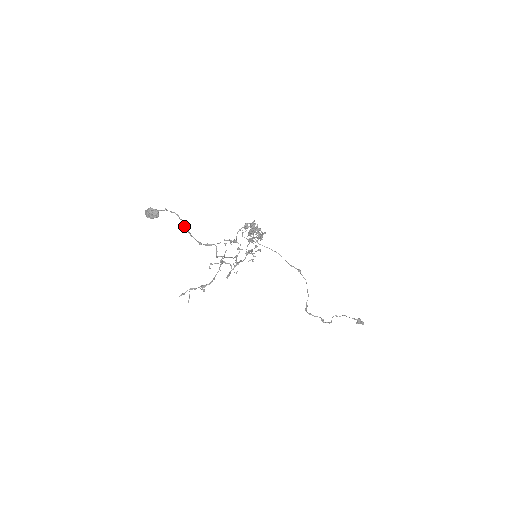
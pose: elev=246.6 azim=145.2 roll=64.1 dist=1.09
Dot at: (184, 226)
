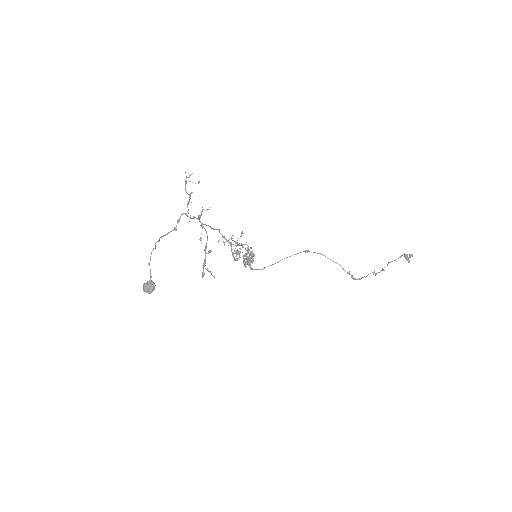
Dot at: (159, 239)
